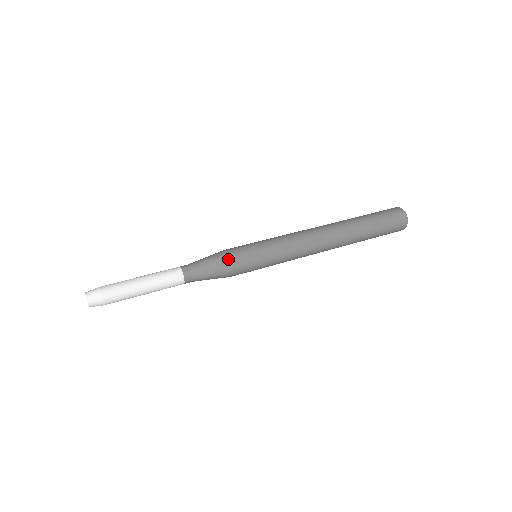
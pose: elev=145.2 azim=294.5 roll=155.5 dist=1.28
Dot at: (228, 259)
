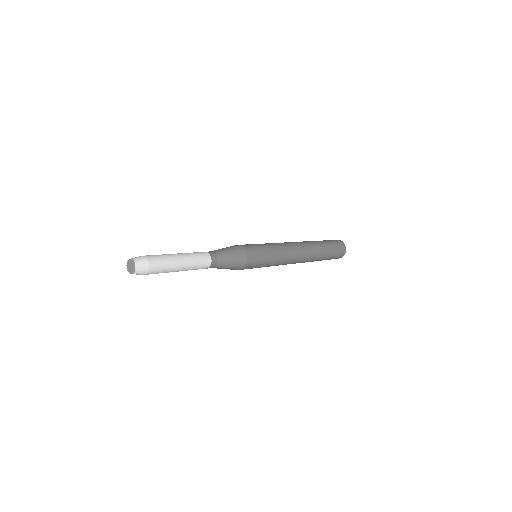
Dot at: (242, 249)
